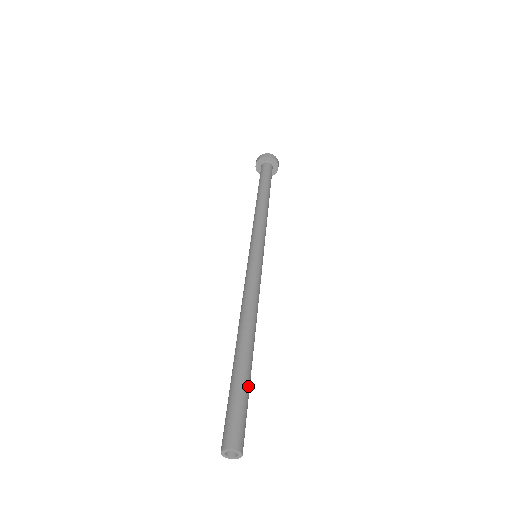
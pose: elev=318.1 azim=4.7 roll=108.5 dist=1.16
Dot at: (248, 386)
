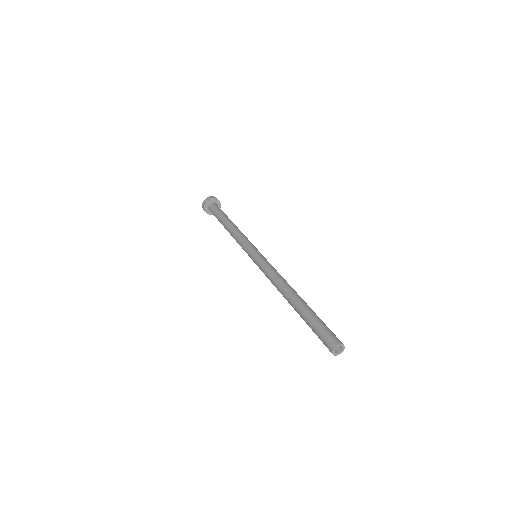
Dot at: (316, 315)
